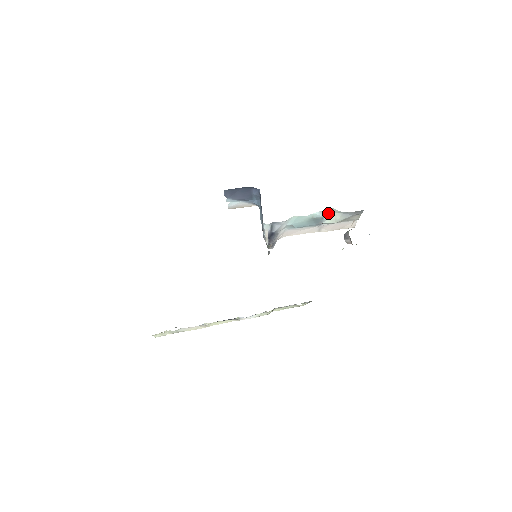
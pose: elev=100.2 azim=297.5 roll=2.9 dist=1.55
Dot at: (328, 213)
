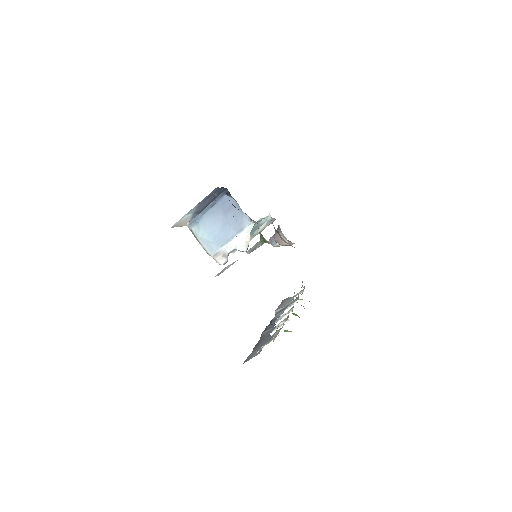
Dot at: occluded
